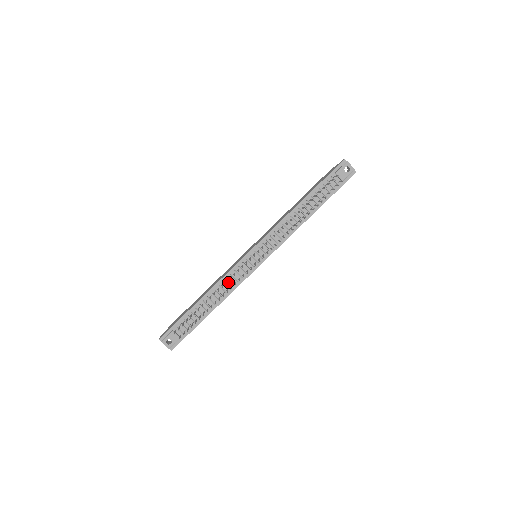
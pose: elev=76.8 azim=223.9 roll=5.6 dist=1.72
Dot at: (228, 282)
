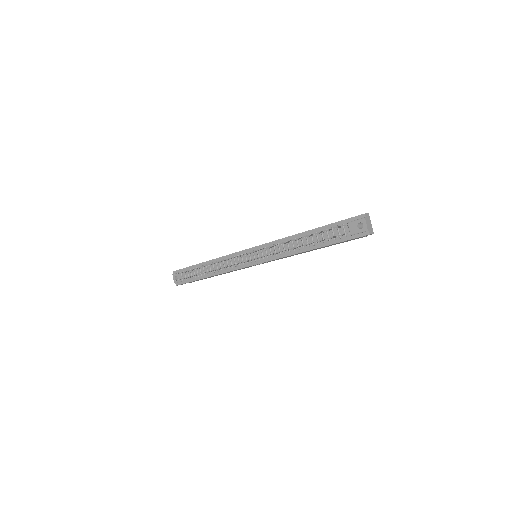
Dot at: (226, 262)
